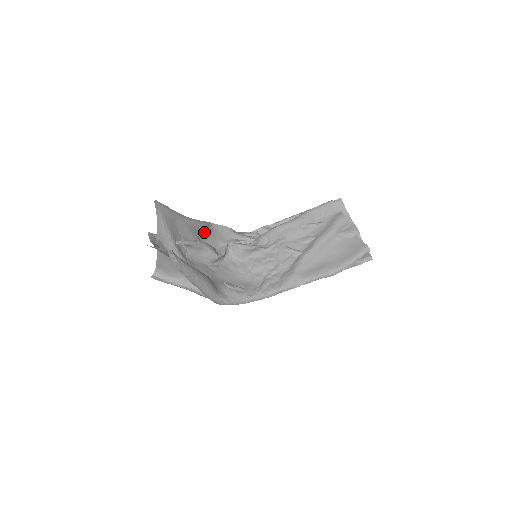
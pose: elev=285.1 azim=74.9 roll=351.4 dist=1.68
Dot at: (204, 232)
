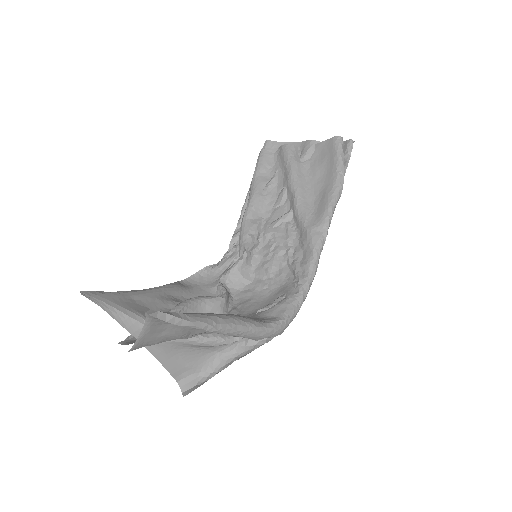
Dot at: (183, 293)
